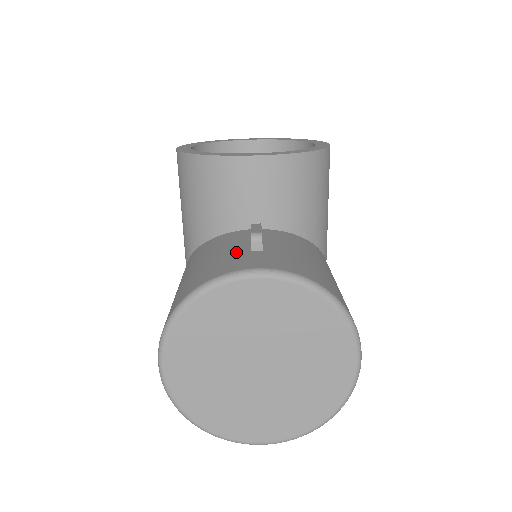
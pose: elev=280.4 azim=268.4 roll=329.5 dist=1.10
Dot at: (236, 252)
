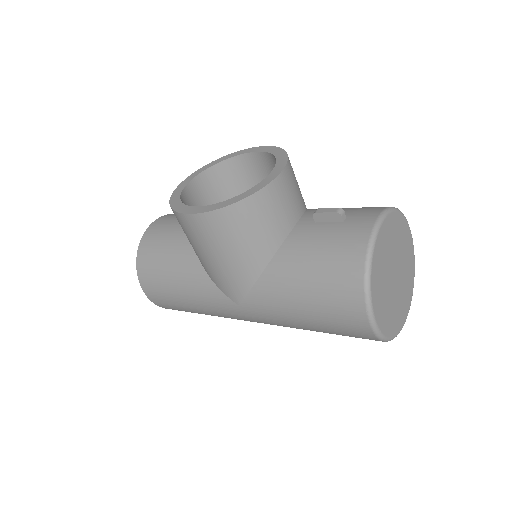
Dot at: (338, 229)
